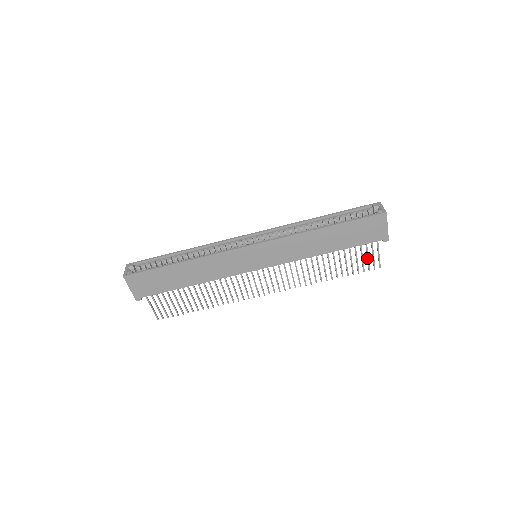
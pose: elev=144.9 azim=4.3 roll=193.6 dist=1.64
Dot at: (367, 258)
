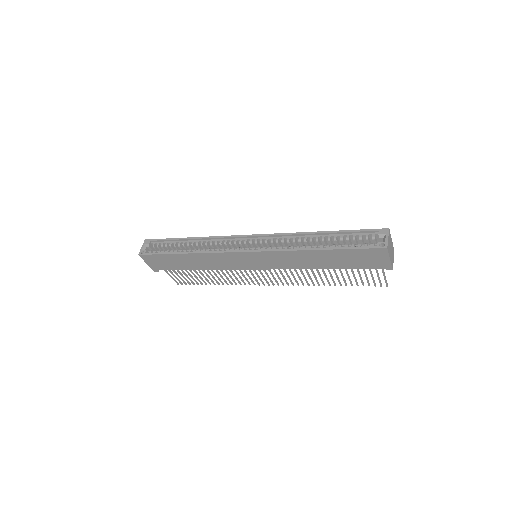
Dot at: occluded
